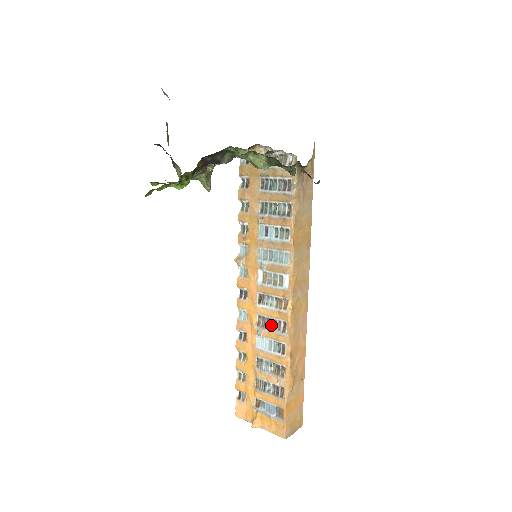
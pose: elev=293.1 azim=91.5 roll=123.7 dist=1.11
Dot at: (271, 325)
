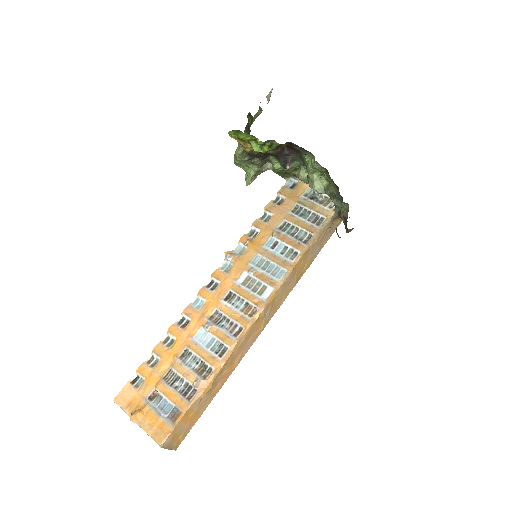
Dot at: (224, 325)
